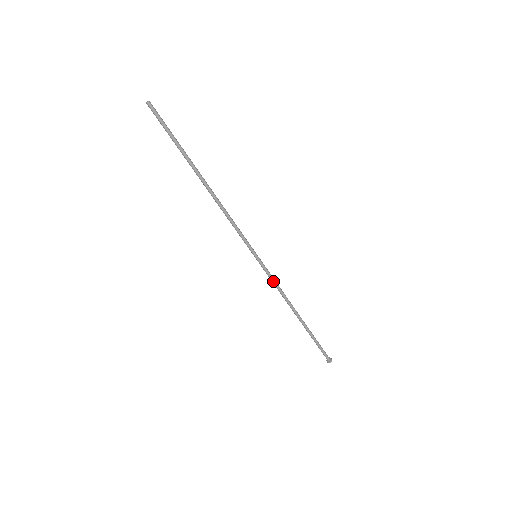
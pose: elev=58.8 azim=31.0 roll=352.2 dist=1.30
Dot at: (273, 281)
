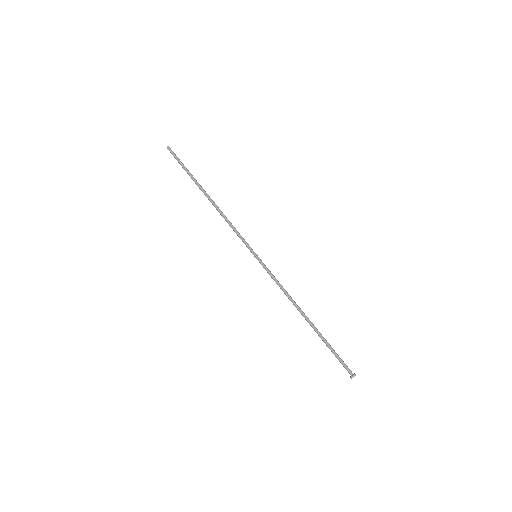
Dot at: (274, 280)
